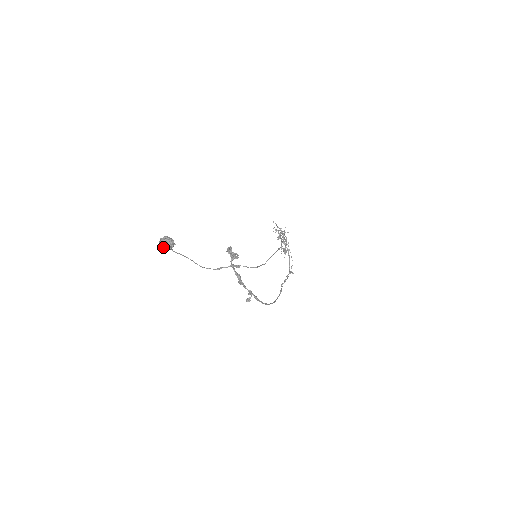
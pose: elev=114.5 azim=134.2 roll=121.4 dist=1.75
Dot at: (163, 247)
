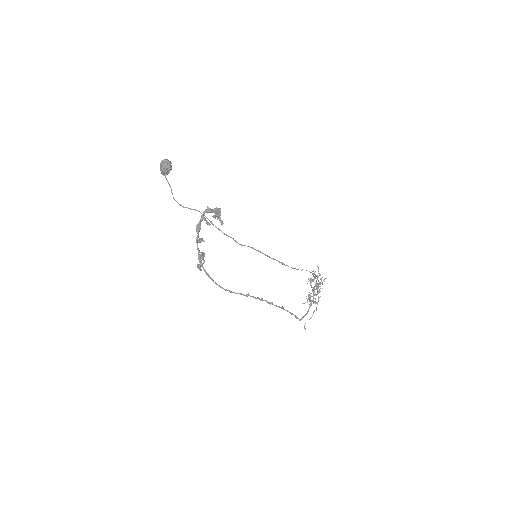
Dot at: (160, 168)
